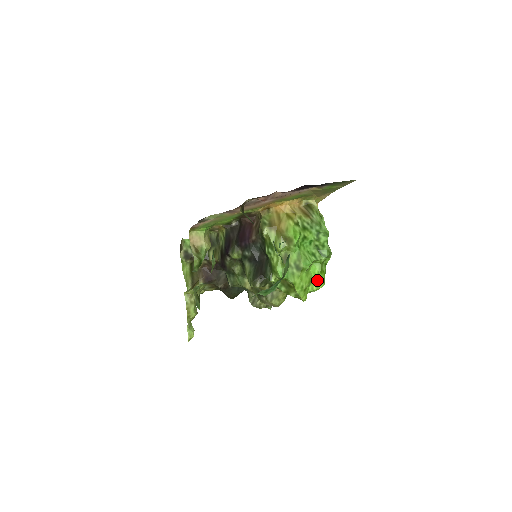
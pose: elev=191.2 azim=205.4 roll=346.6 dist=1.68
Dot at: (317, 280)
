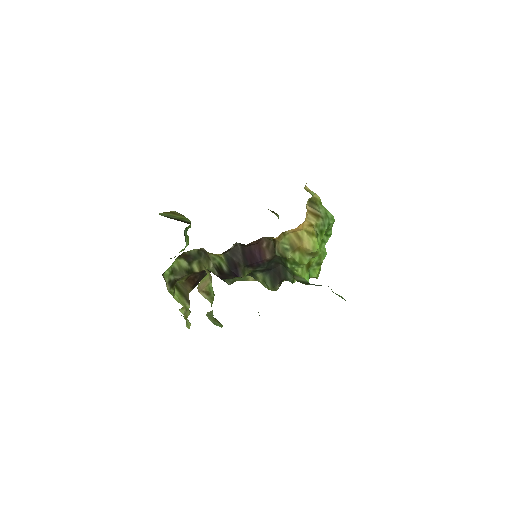
Dot at: occluded
